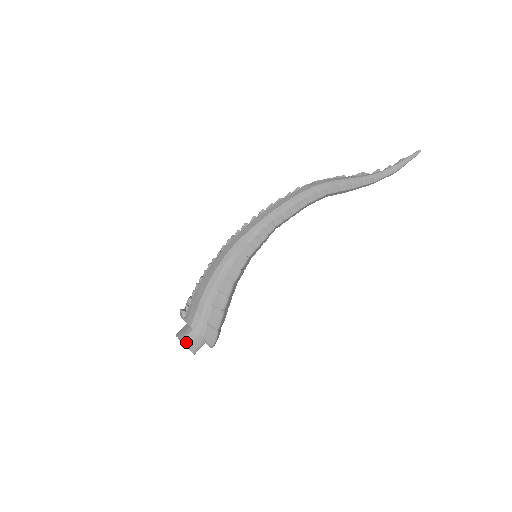
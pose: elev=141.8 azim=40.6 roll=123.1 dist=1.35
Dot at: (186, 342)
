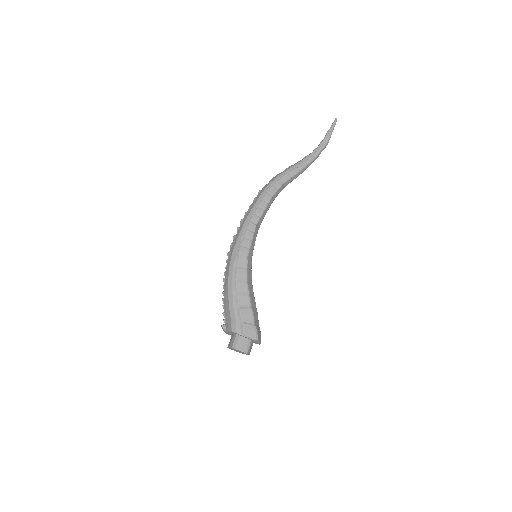
Dot at: (235, 346)
